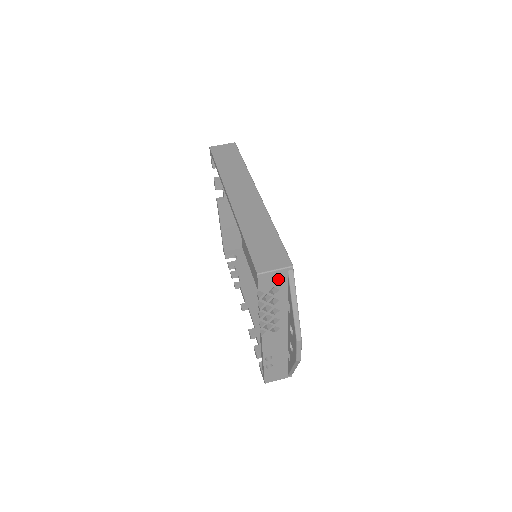
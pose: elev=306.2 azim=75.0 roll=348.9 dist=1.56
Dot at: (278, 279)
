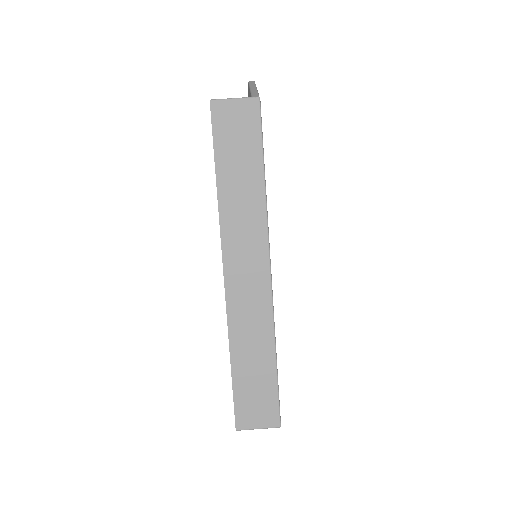
Dot at: occluded
